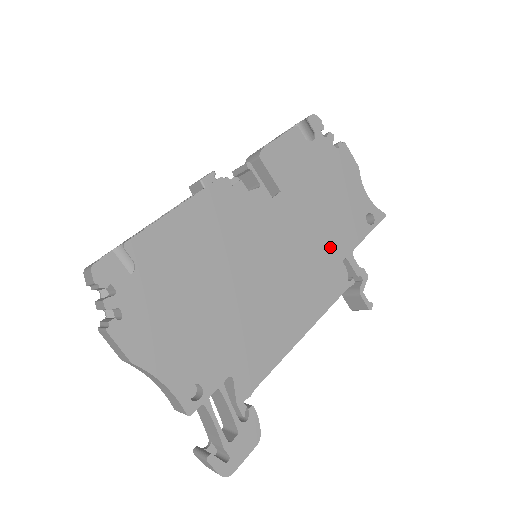
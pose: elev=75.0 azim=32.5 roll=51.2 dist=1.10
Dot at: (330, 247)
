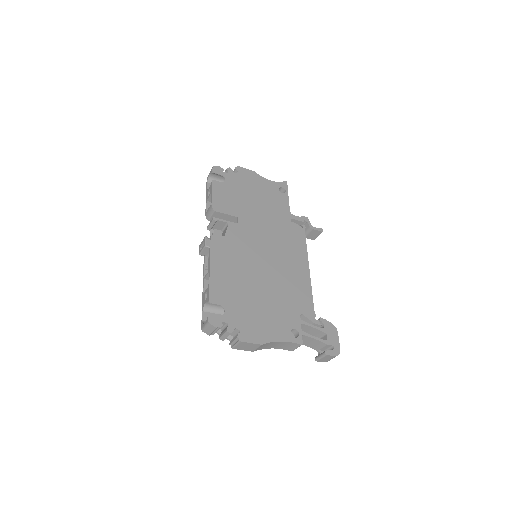
Dot at: (280, 221)
